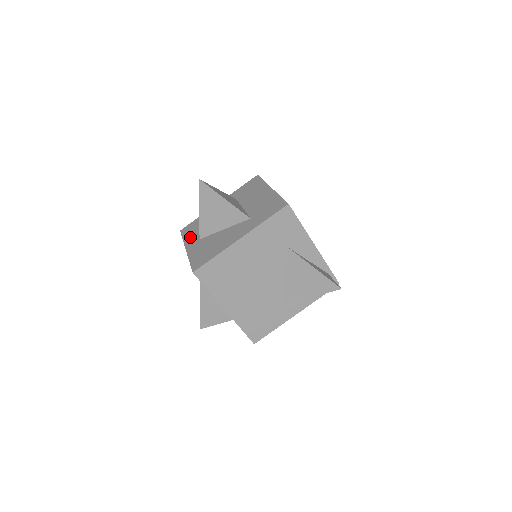
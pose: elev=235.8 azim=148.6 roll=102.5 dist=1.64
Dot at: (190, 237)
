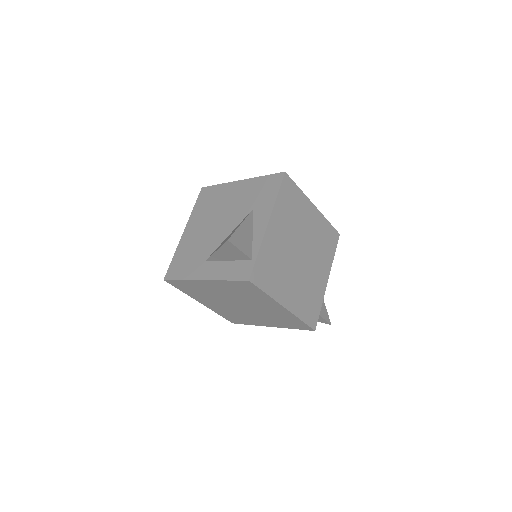
Dot at: occluded
